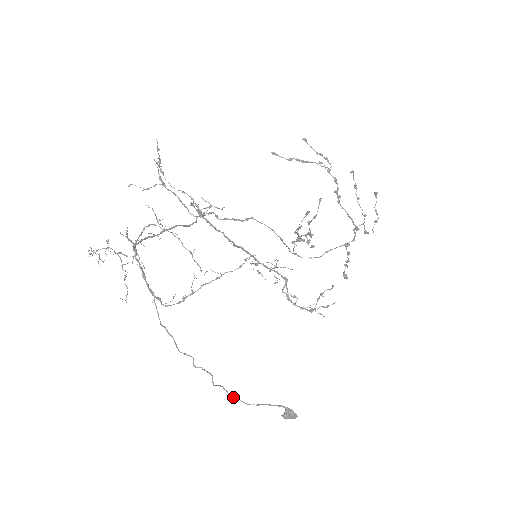
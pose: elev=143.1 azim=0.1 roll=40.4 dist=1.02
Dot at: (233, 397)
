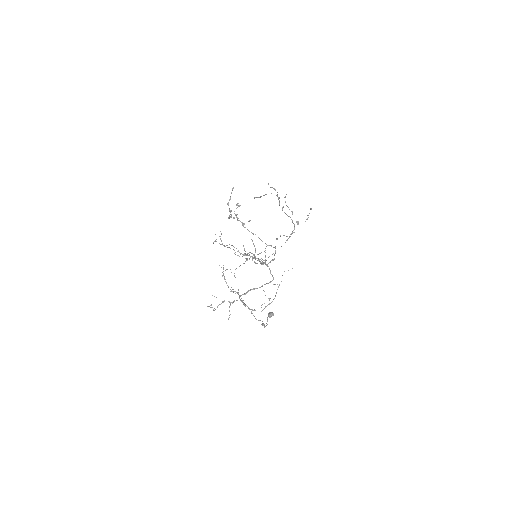
Dot at: occluded
